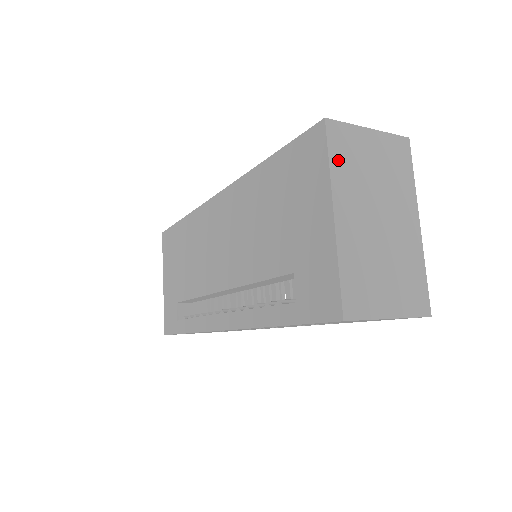
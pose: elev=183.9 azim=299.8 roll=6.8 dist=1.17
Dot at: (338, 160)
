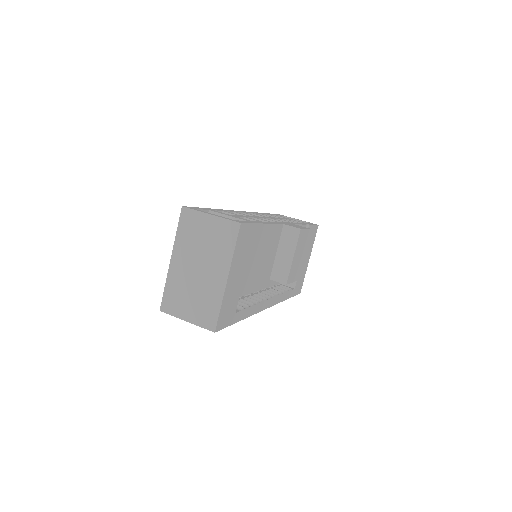
Dot at: (183, 231)
